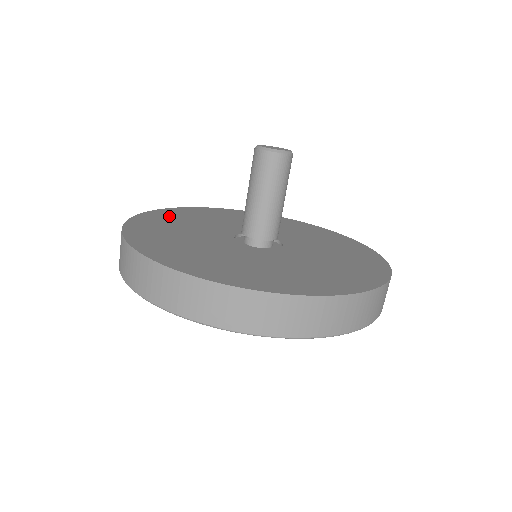
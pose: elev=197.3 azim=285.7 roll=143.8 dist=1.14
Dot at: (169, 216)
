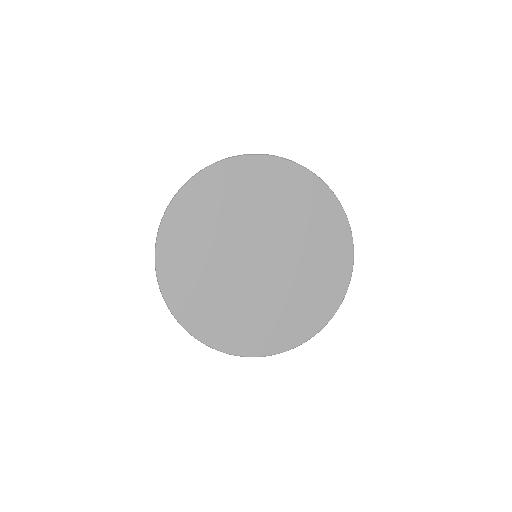
Dot at: occluded
